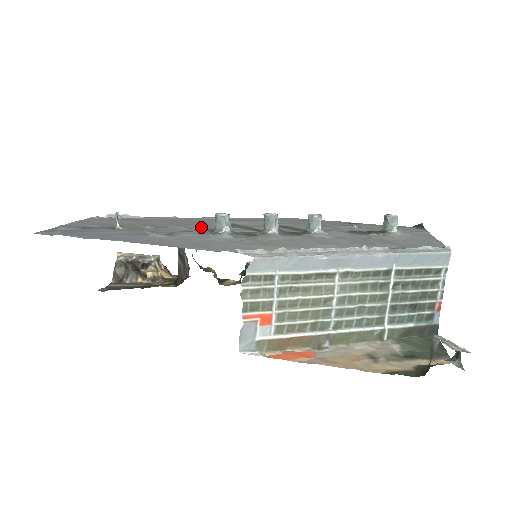
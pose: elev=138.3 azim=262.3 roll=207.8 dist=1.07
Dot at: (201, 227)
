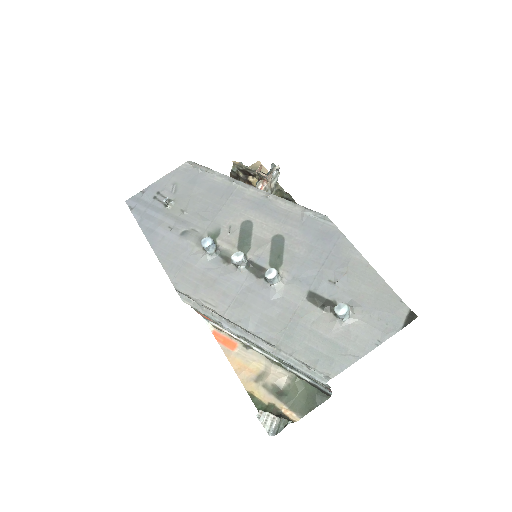
Dot at: (218, 223)
